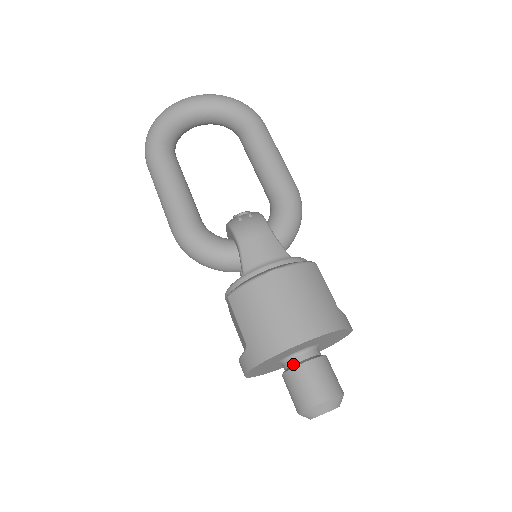
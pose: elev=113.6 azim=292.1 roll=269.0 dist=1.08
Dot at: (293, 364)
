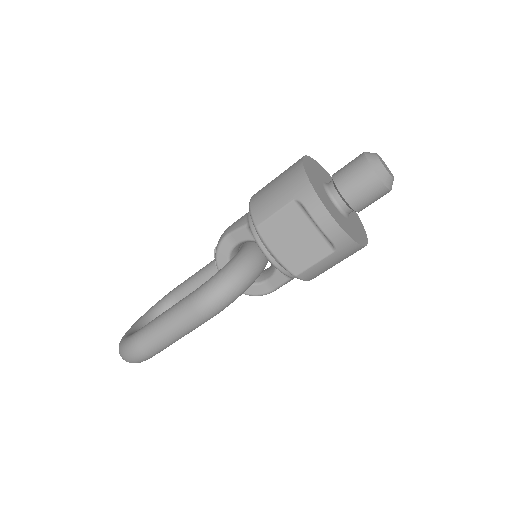
Dot at: (333, 186)
